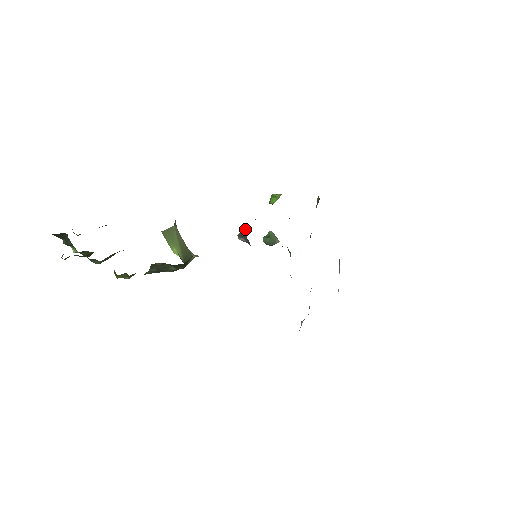
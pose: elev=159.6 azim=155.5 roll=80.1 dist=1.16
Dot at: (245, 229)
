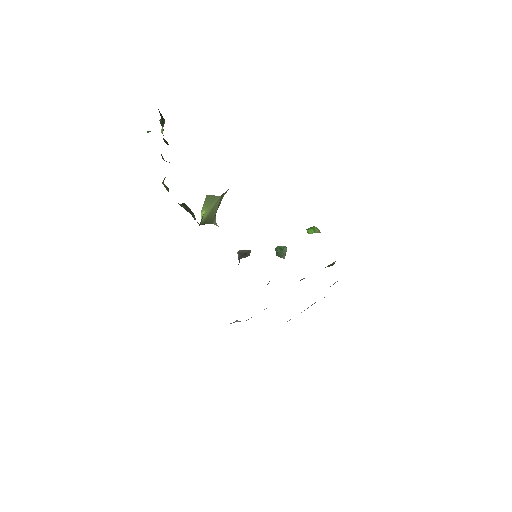
Dot at: (246, 252)
